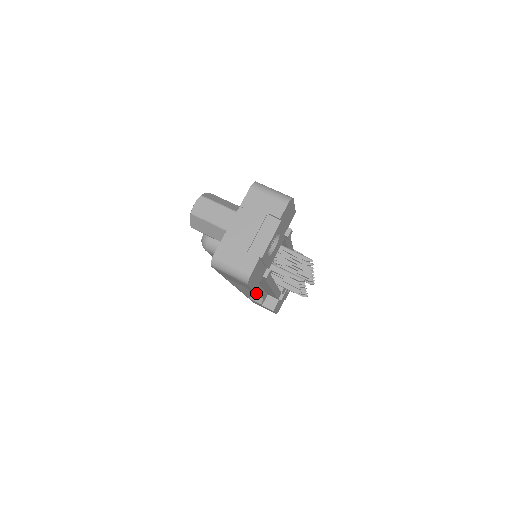
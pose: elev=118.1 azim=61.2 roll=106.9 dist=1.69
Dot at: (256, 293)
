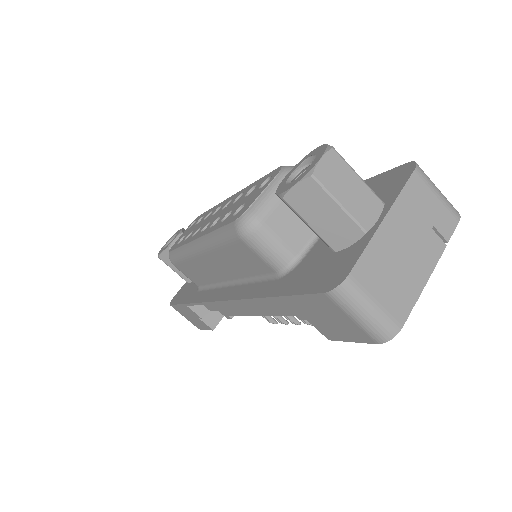
Dot at: (218, 306)
